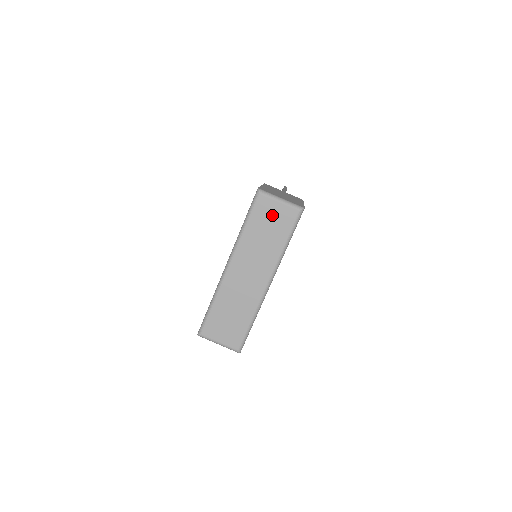
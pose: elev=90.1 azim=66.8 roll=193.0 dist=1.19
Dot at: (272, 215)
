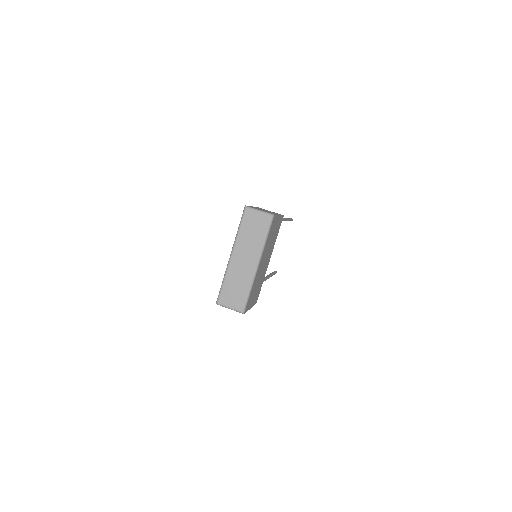
Dot at: (255, 221)
